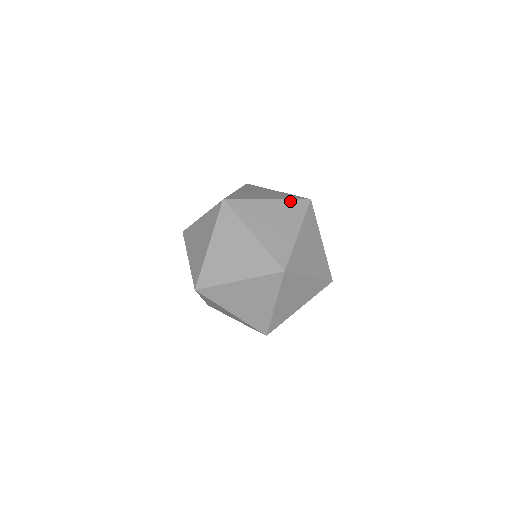
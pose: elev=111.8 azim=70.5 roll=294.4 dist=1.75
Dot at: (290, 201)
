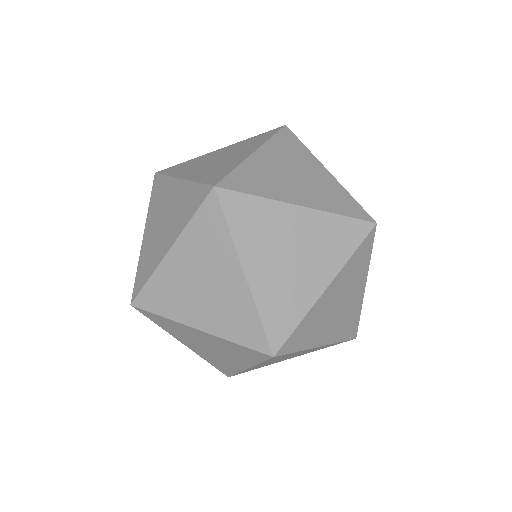
Dot at: (274, 139)
